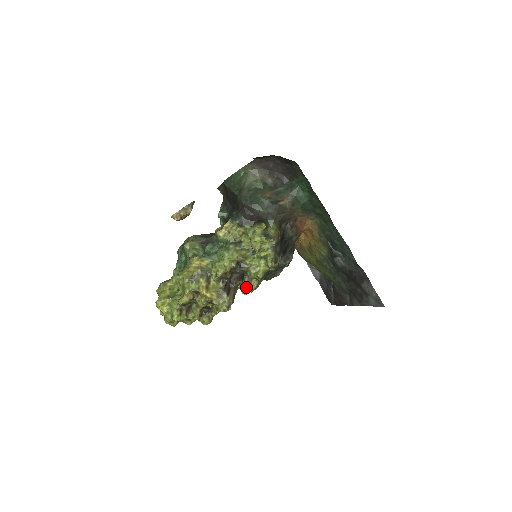
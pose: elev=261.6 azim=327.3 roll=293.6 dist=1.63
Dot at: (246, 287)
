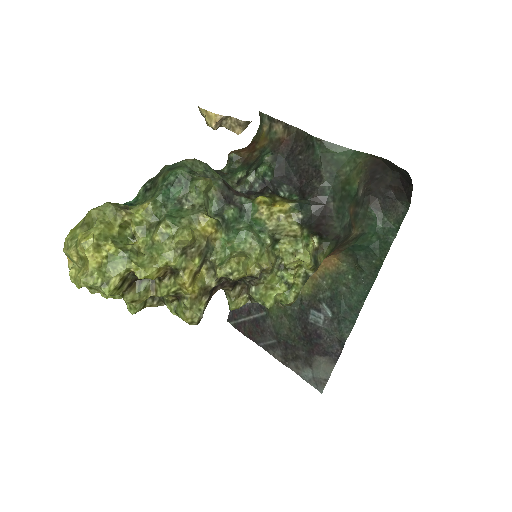
Dot at: occluded
